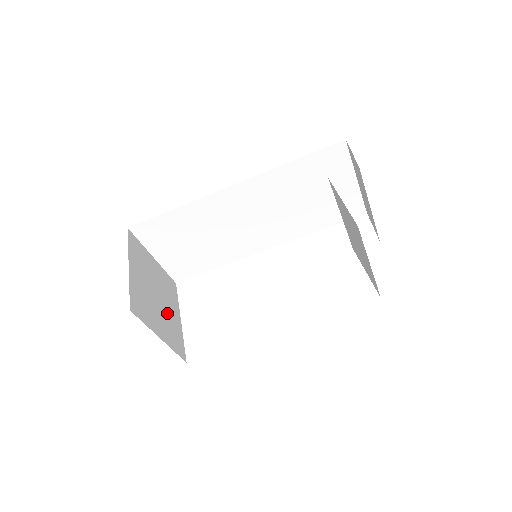
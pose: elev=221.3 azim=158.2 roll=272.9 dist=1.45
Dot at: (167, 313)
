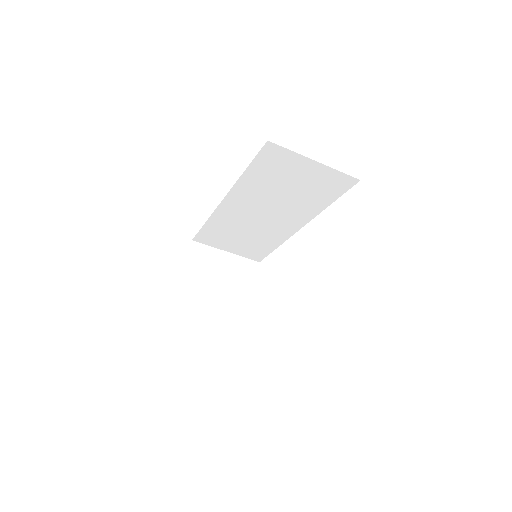
Dot at: (233, 299)
